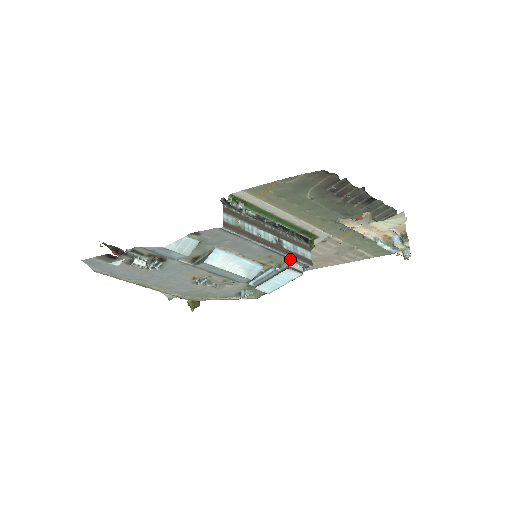
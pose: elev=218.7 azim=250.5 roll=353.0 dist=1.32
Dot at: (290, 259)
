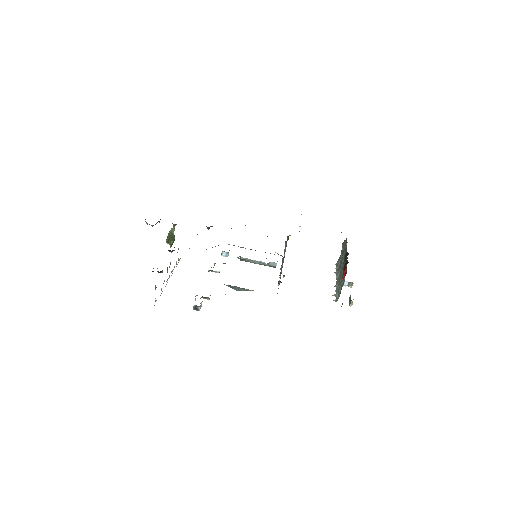
Dot at: occluded
